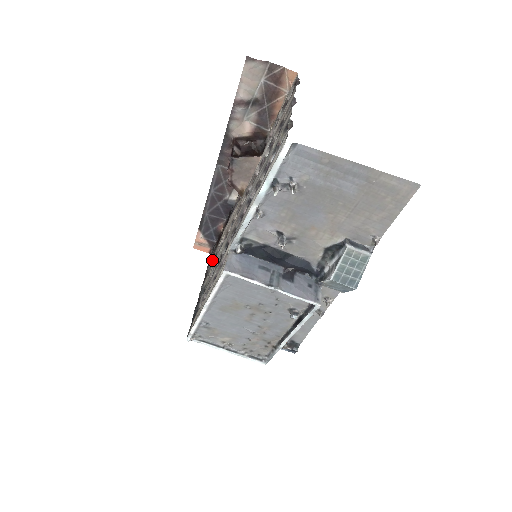
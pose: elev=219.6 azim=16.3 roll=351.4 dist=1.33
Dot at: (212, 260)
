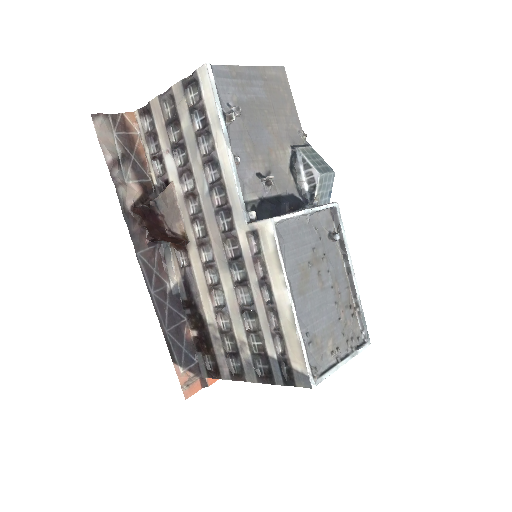
Dot at: (223, 347)
